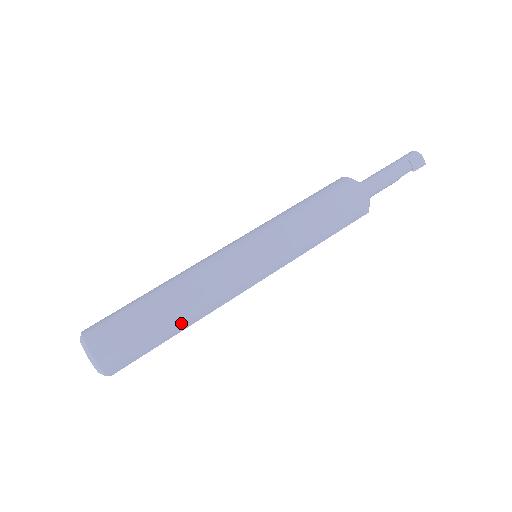
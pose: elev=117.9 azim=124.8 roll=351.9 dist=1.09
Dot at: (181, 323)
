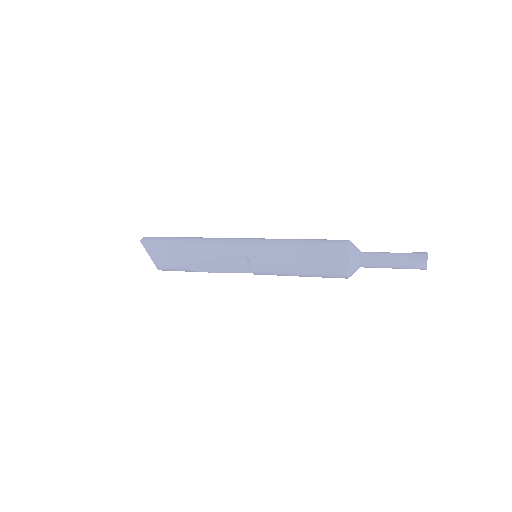
Dot at: (189, 239)
